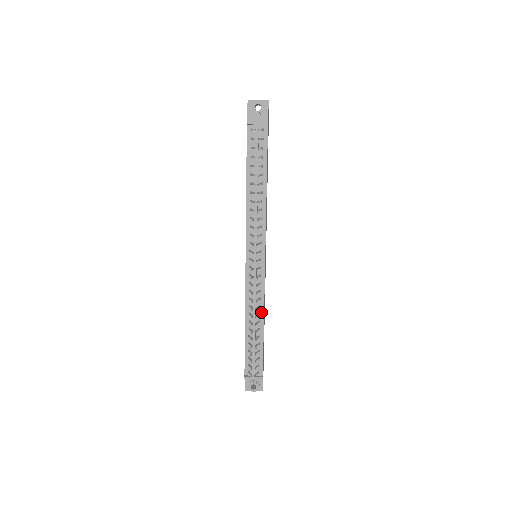
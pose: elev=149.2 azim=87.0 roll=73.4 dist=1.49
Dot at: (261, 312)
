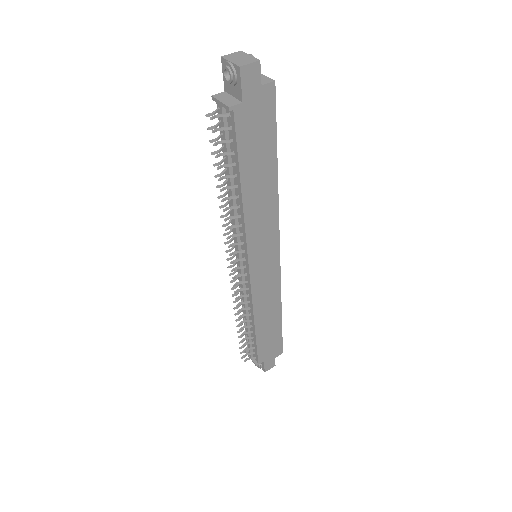
Dot at: (252, 314)
